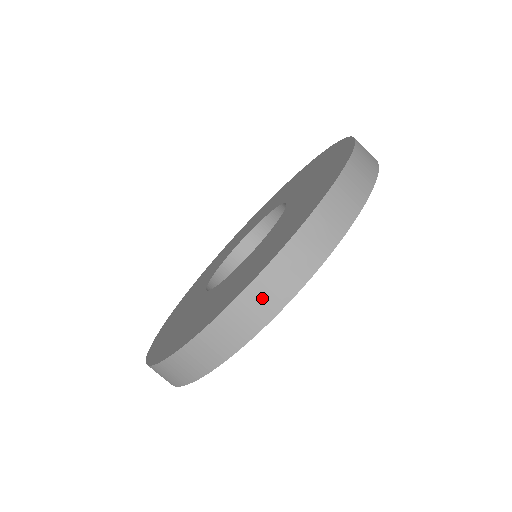
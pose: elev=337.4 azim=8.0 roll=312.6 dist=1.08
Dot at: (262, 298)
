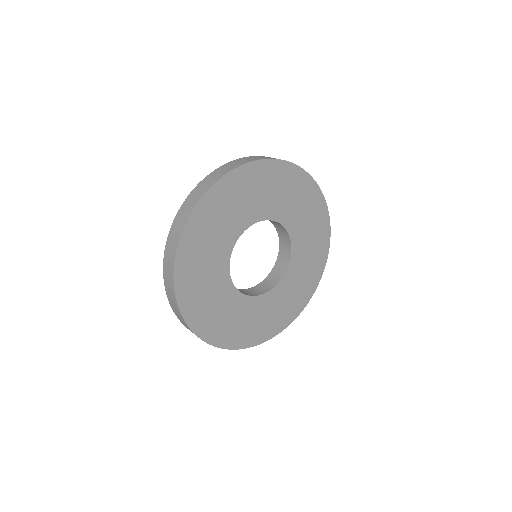
Dot at: (168, 270)
